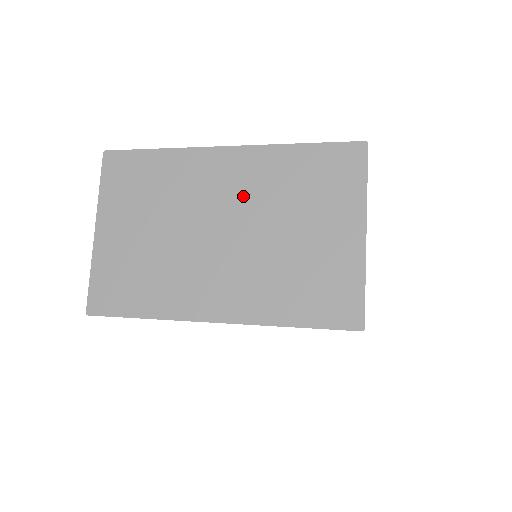
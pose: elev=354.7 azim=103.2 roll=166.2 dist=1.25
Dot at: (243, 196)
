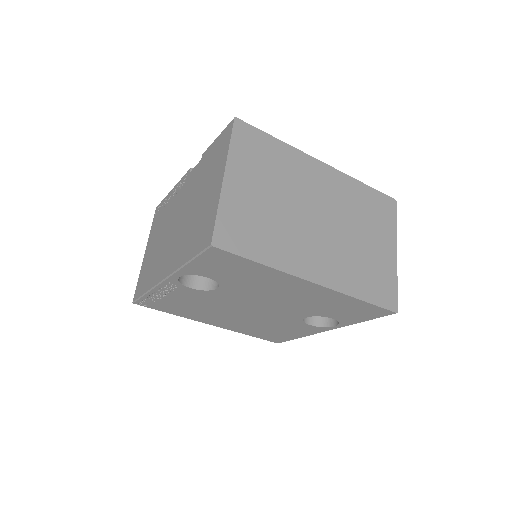
Dot at: (334, 201)
